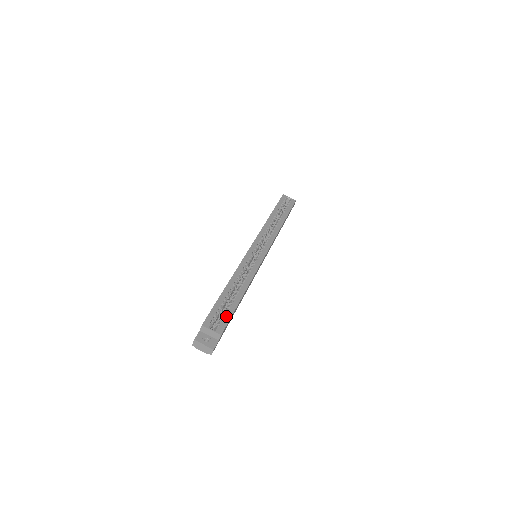
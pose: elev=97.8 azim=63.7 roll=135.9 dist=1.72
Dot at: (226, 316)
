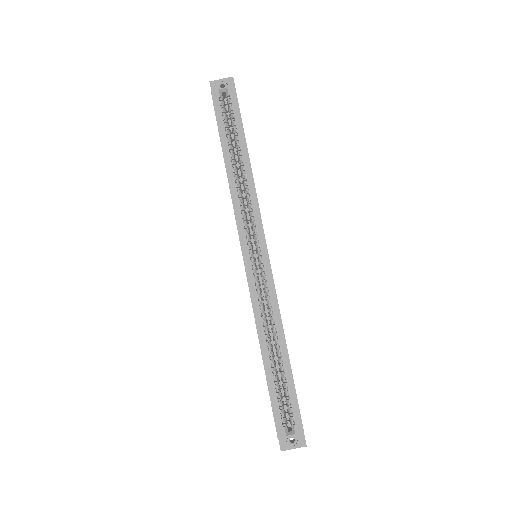
Dot at: (292, 403)
